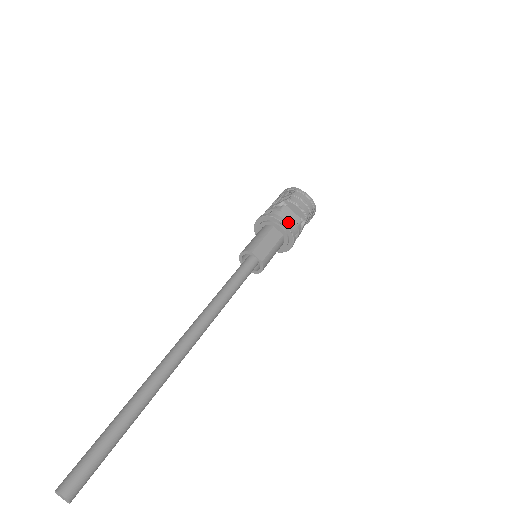
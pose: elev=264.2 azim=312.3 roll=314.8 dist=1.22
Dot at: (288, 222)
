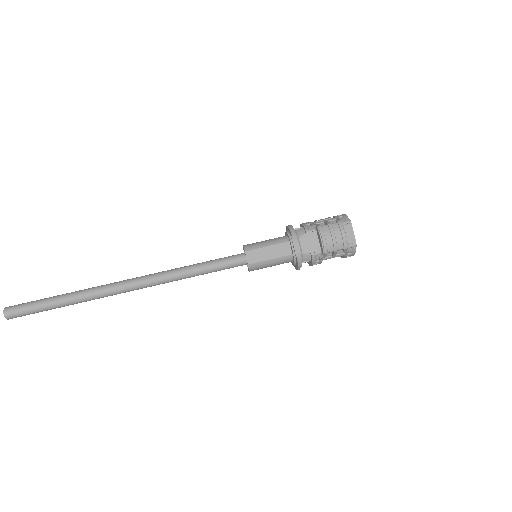
Dot at: (304, 246)
